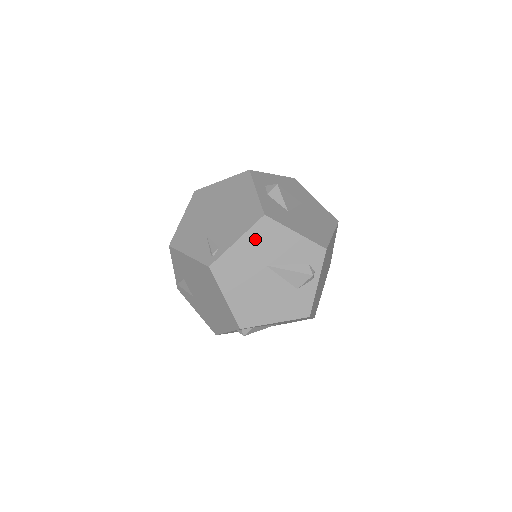
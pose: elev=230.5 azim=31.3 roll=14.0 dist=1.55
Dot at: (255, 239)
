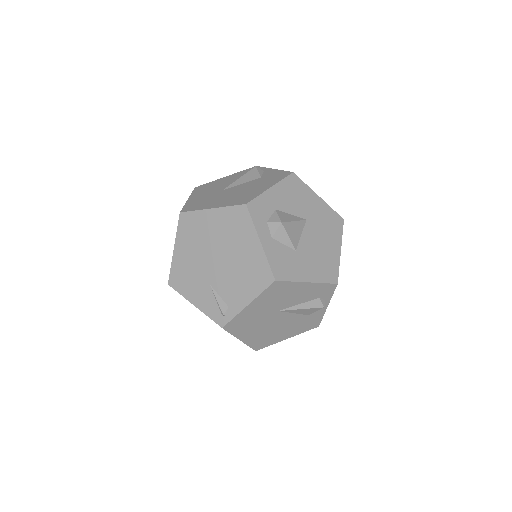
Dot at: (266, 299)
